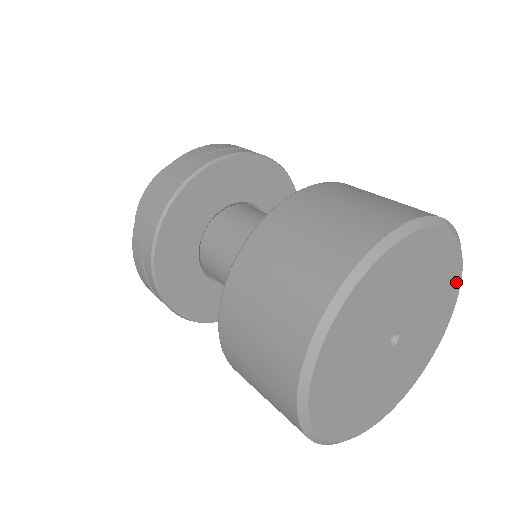
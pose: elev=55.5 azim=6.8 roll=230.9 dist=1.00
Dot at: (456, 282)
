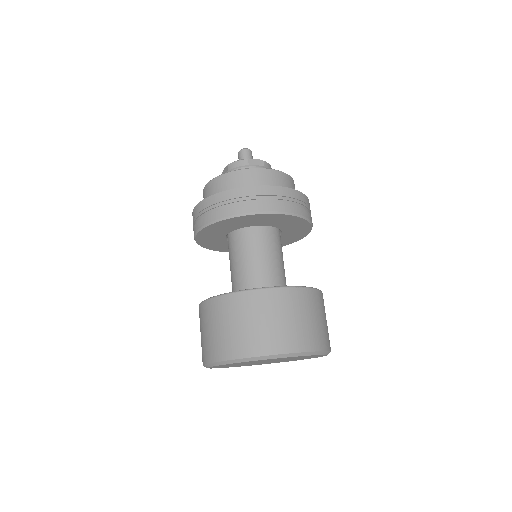
Dot at: (288, 357)
